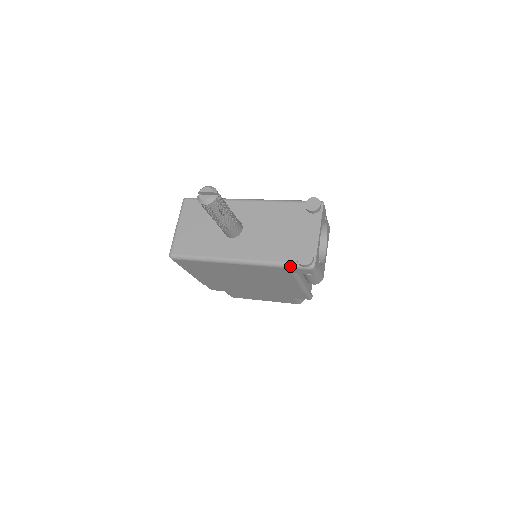
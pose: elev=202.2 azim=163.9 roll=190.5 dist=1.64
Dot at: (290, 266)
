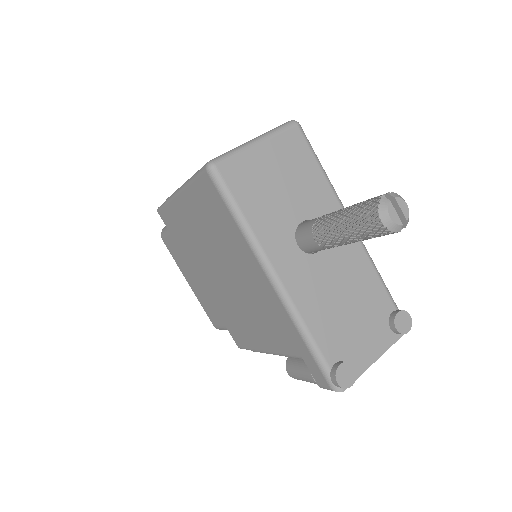
Dot at: (320, 361)
